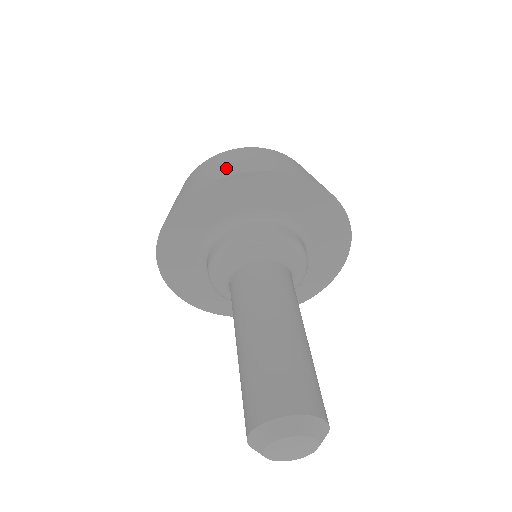
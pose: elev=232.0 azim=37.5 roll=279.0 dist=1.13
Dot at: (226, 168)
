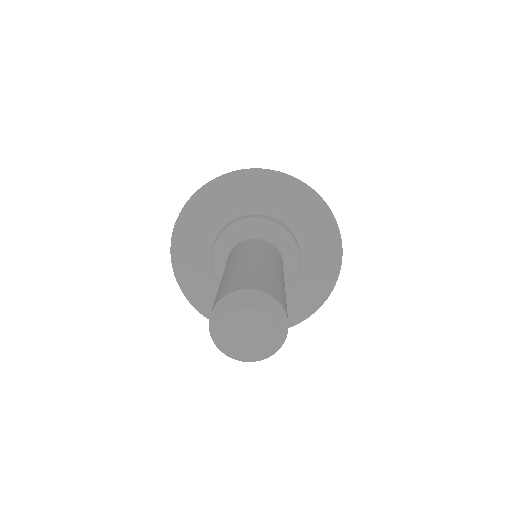
Dot at: occluded
